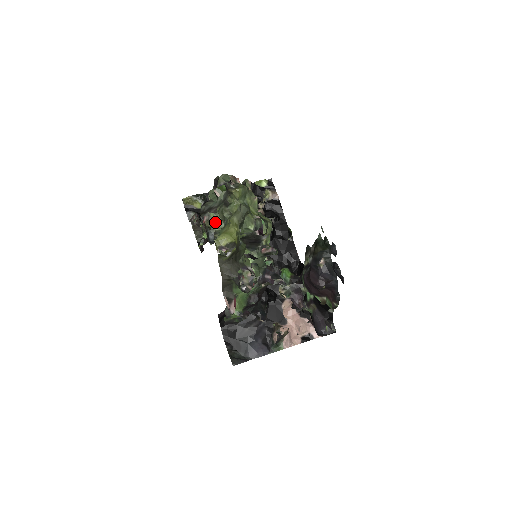
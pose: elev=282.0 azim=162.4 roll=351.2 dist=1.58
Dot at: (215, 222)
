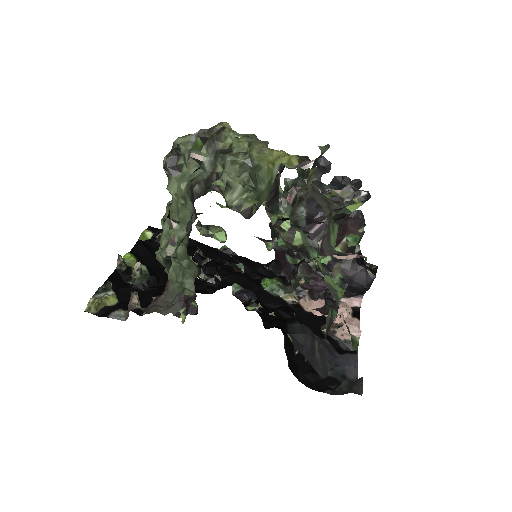
Dot at: (229, 190)
